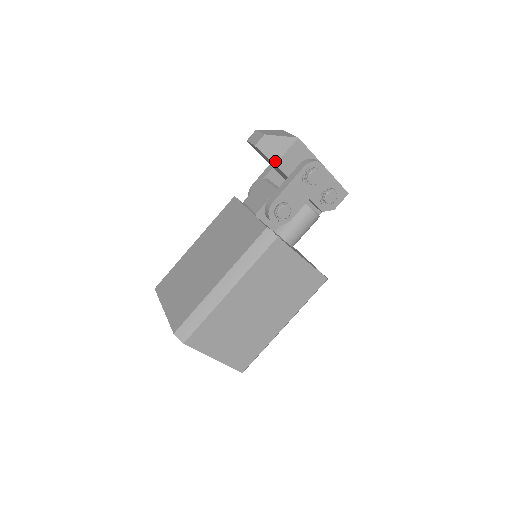
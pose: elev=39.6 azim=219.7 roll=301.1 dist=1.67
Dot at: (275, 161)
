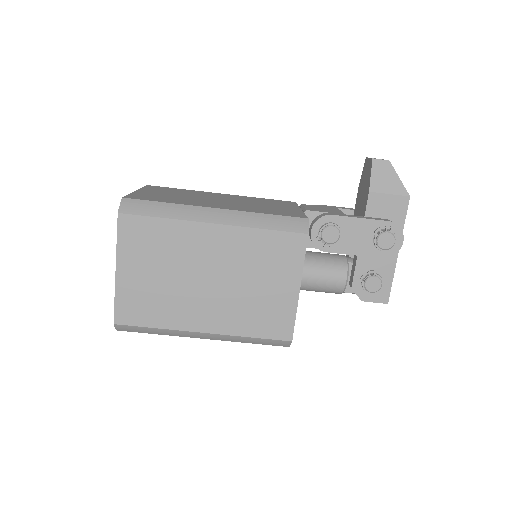
Dot at: (373, 189)
